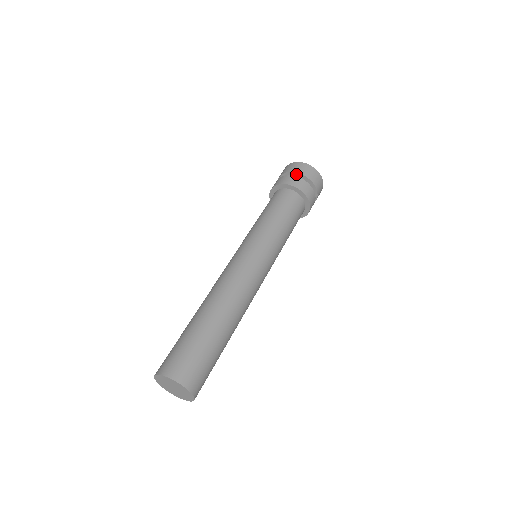
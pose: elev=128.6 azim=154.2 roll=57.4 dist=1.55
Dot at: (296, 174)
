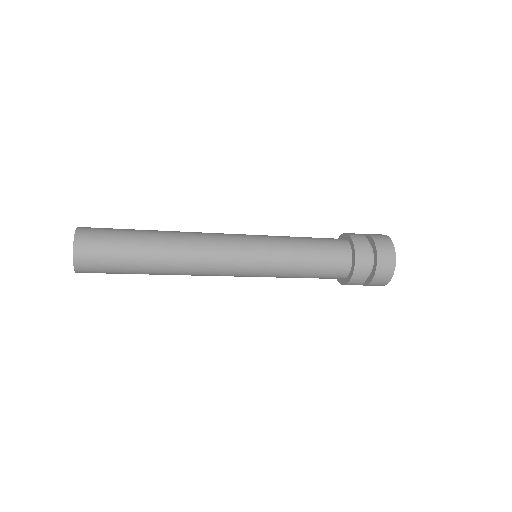
Dot at: (372, 240)
